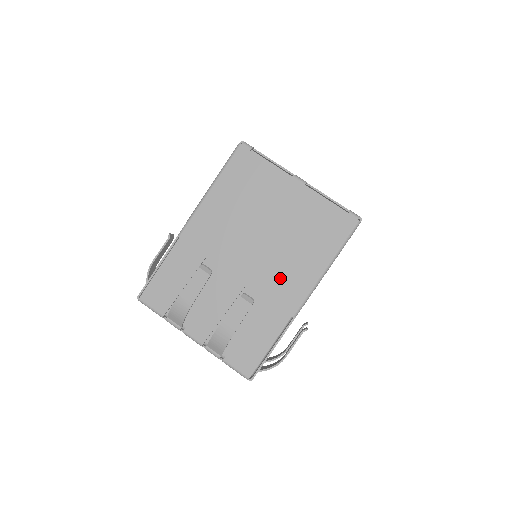
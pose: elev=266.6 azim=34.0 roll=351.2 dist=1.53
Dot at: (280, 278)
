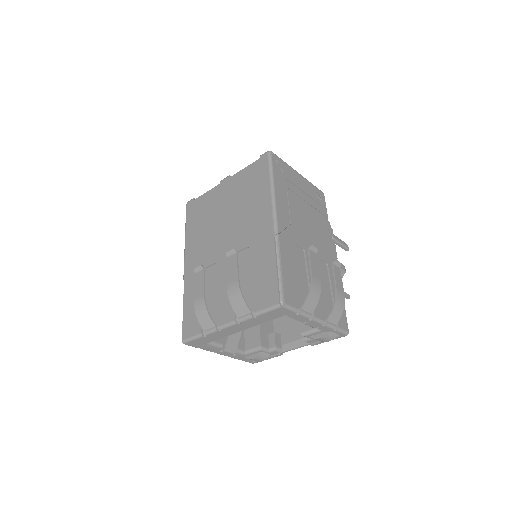
Dot at: (250, 228)
